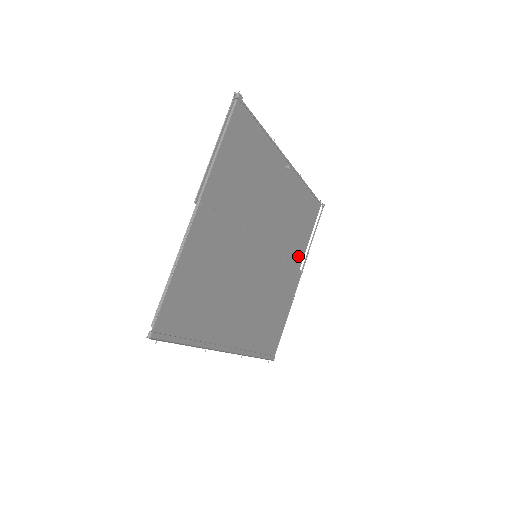
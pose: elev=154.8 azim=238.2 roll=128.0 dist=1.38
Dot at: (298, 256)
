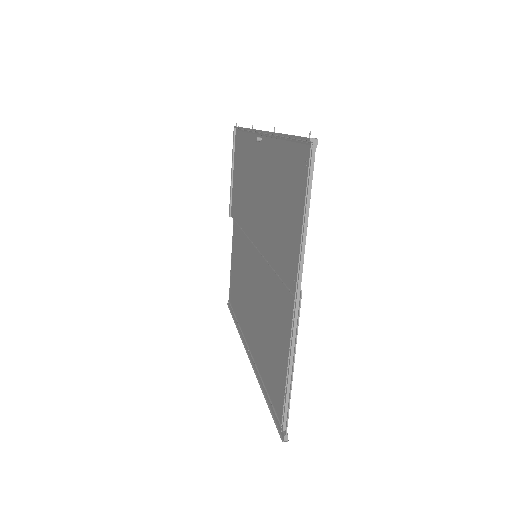
Dot at: (234, 200)
